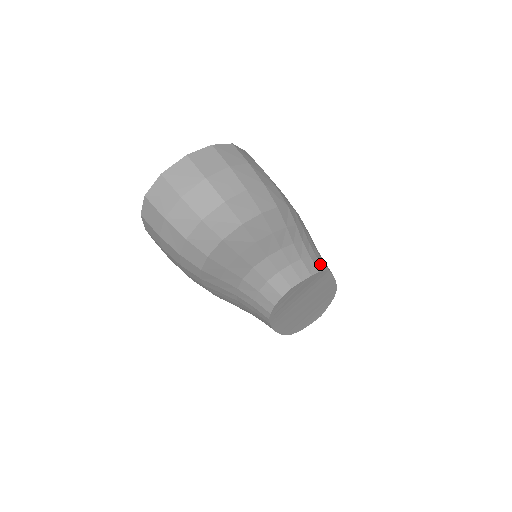
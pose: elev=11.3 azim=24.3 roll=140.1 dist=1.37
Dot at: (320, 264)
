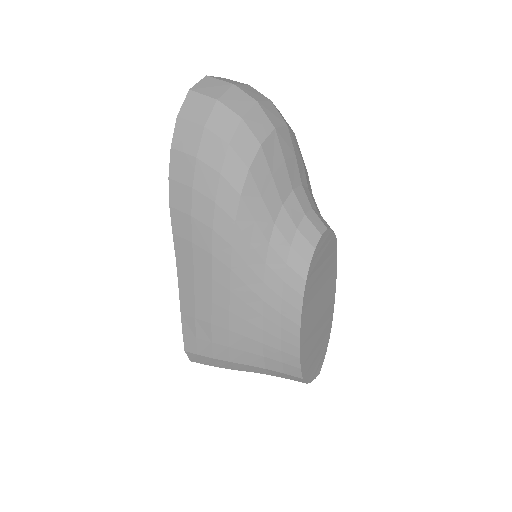
Dot at: occluded
